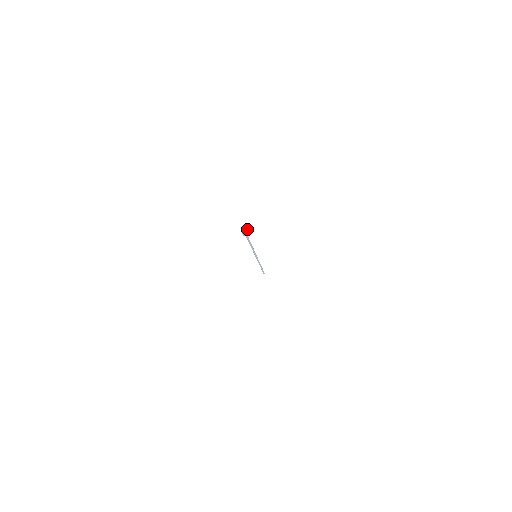
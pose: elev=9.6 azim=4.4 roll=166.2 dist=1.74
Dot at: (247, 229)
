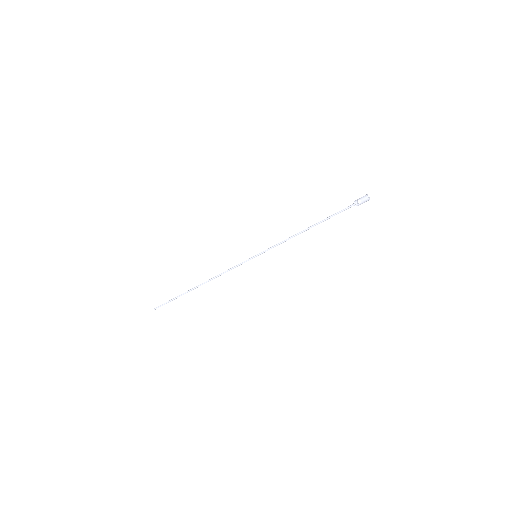
Dot at: (369, 197)
